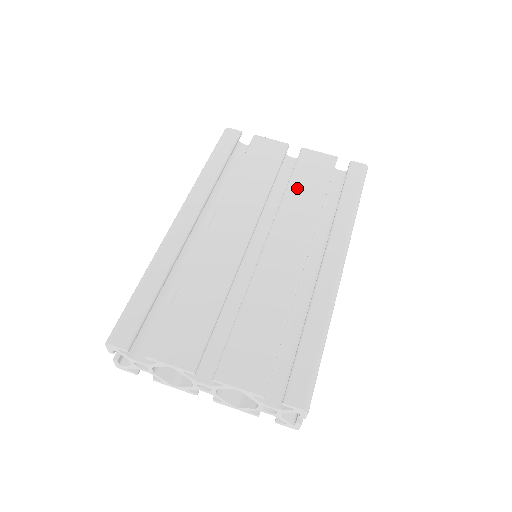
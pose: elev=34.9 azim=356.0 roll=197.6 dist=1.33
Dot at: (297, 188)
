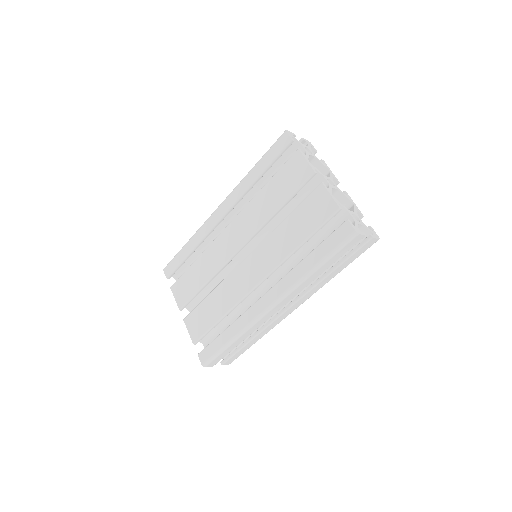
Dot at: (288, 225)
